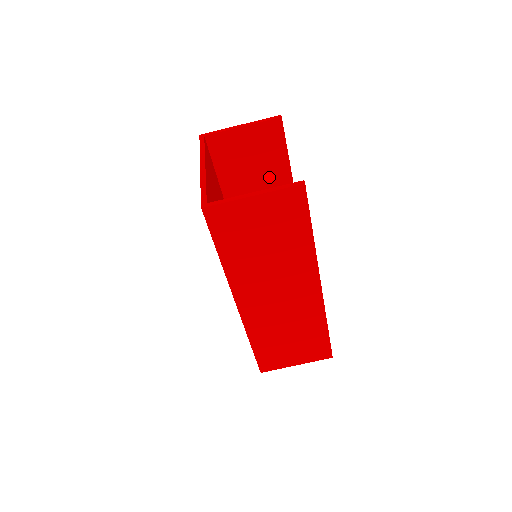
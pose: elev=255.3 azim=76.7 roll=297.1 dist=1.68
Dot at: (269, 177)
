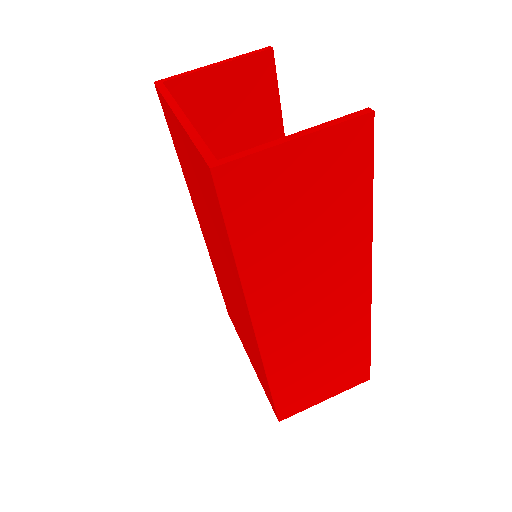
Dot at: (255, 143)
